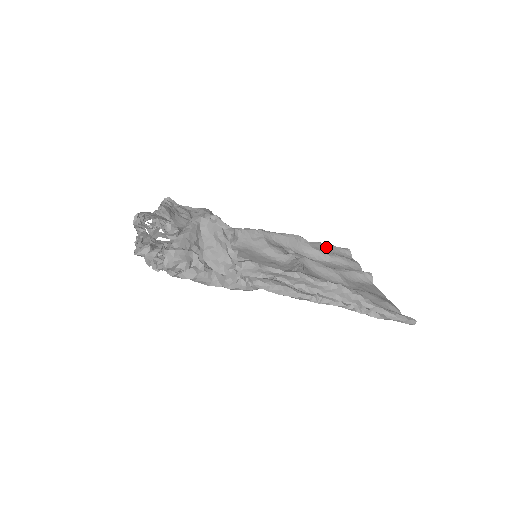
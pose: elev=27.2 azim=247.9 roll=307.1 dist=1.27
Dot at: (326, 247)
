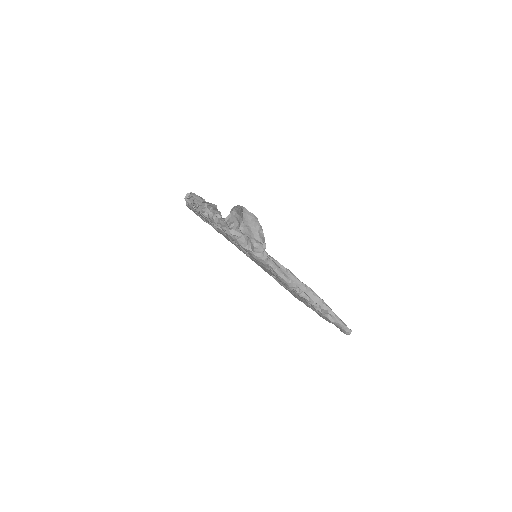
Dot at: occluded
